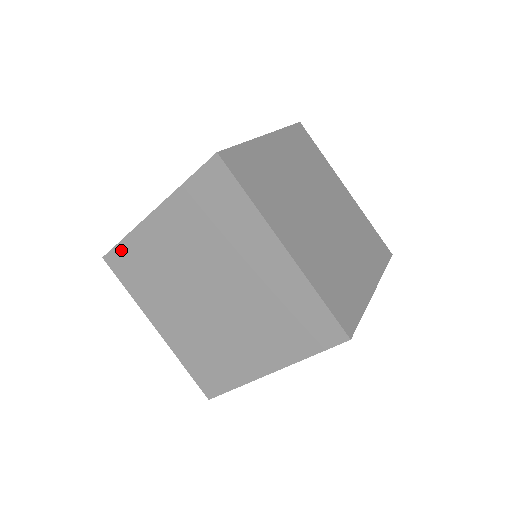
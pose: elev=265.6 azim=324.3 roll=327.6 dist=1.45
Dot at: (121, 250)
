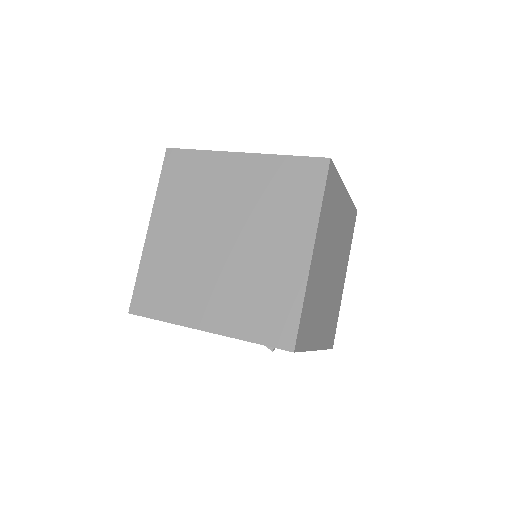
Dot at: (188, 155)
